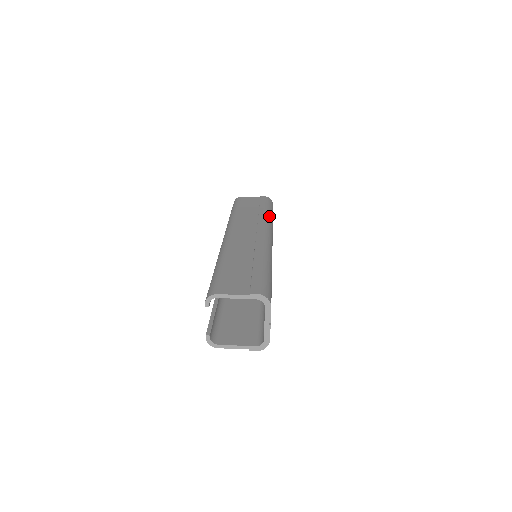
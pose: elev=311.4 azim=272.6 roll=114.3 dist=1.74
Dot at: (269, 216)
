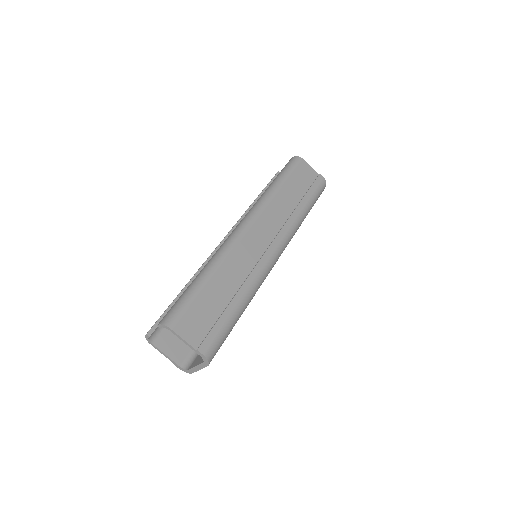
Dot at: (302, 218)
